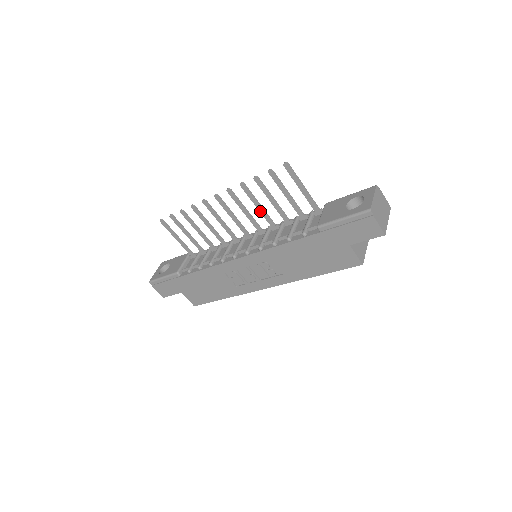
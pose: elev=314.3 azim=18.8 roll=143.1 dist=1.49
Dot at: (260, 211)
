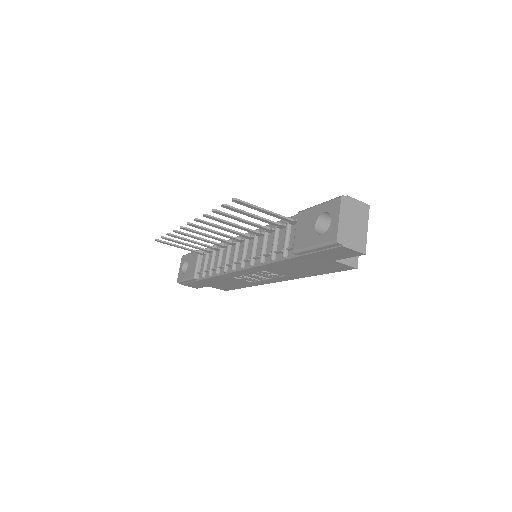
Dot at: occluded
